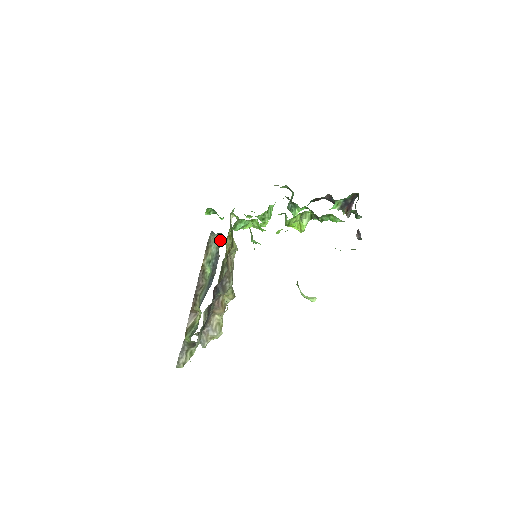
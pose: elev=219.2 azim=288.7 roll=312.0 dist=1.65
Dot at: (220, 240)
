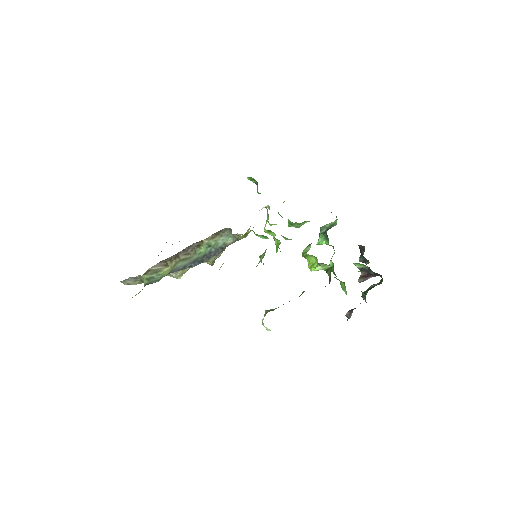
Dot at: (232, 241)
